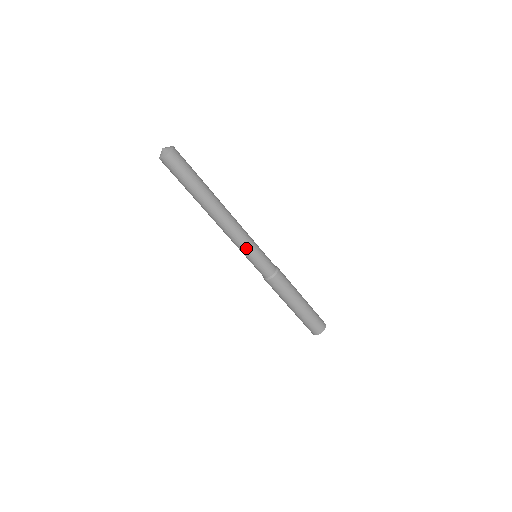
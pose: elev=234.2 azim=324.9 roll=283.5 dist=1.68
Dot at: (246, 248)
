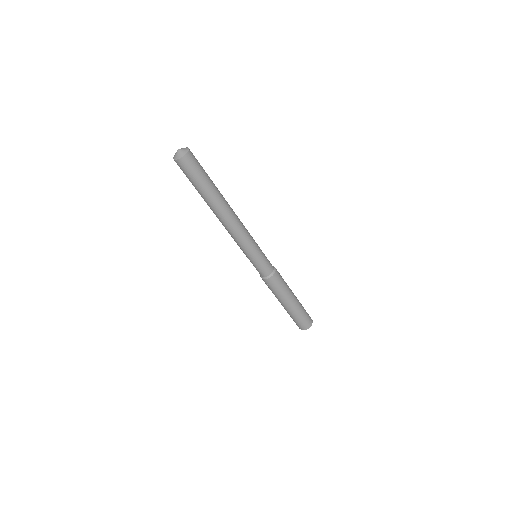
Dot at: (253, 246)
